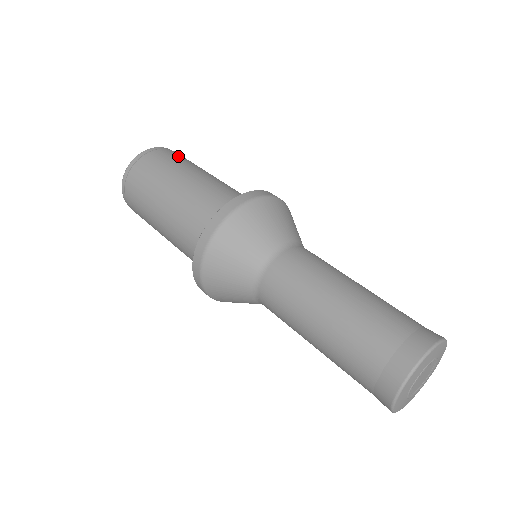
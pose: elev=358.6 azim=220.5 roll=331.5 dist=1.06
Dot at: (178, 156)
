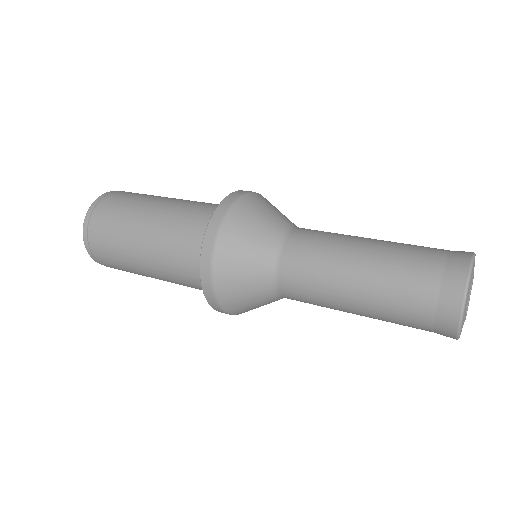
Dot at: (122, 197)
